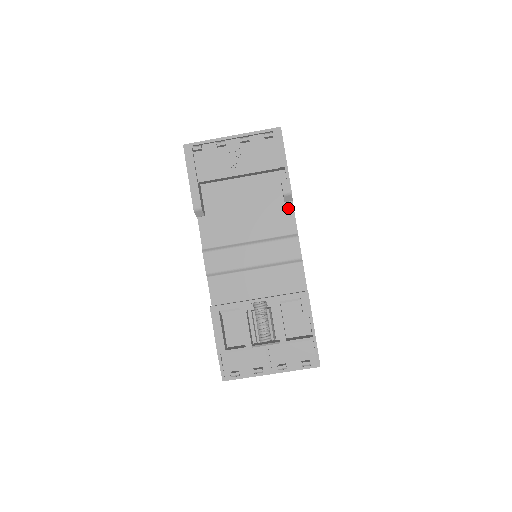
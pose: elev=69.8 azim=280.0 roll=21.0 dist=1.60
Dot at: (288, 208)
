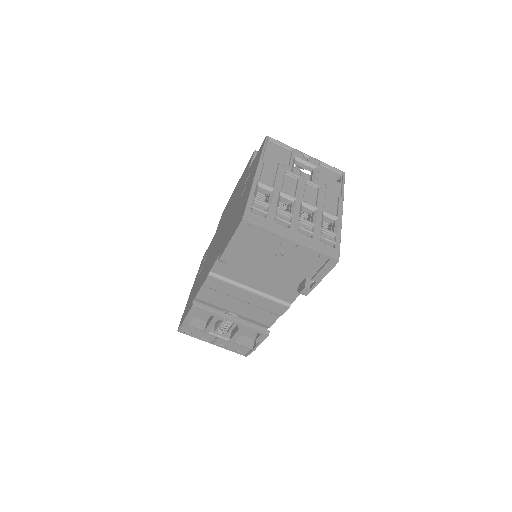
Dot at: occluded
